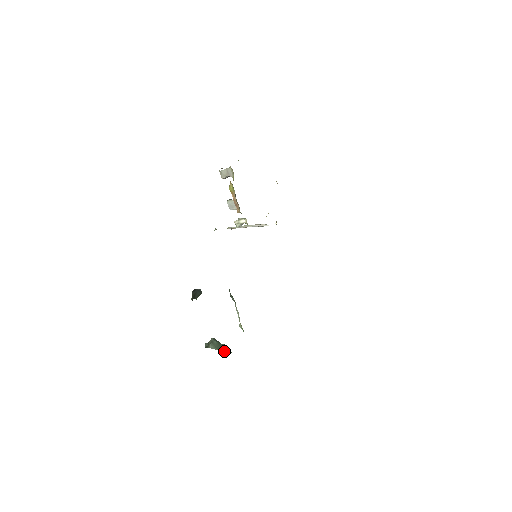
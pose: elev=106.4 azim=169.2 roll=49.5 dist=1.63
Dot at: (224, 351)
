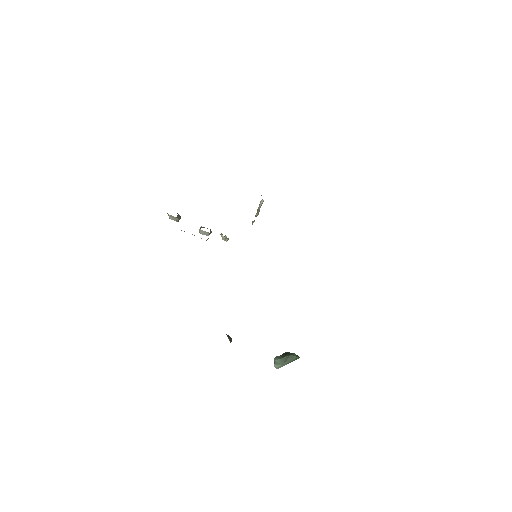
Dot at: occluded
